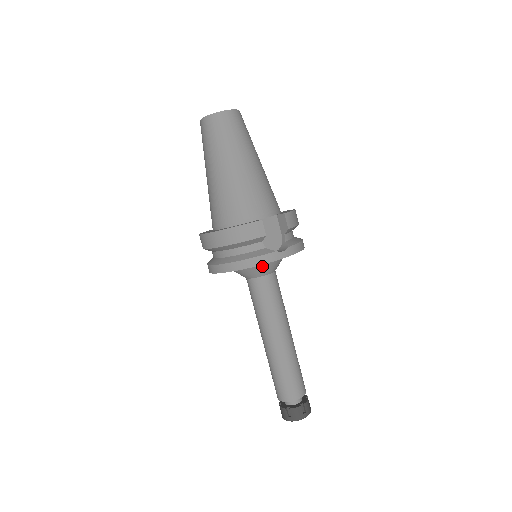
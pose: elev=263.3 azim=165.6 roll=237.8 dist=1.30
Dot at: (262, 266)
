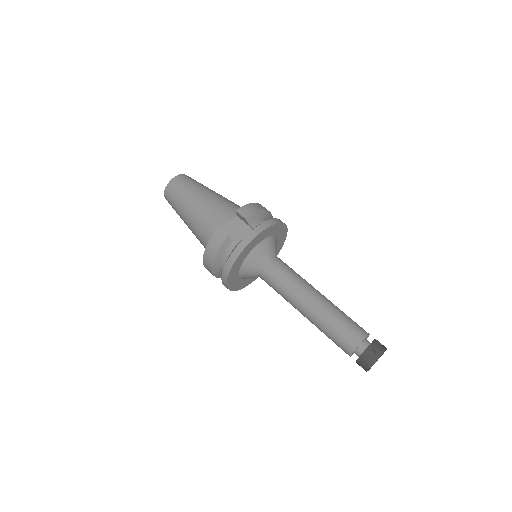
Dot at: (252, 258)
